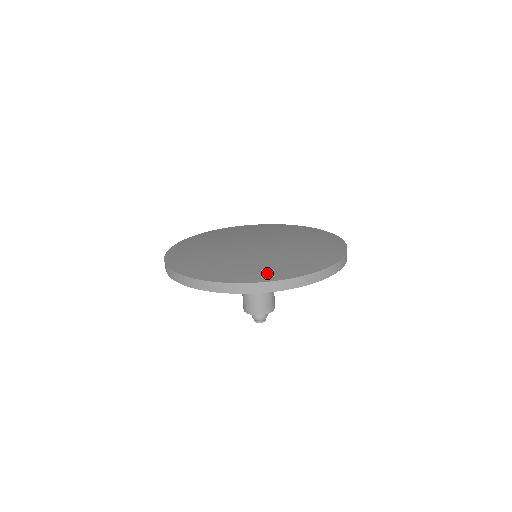
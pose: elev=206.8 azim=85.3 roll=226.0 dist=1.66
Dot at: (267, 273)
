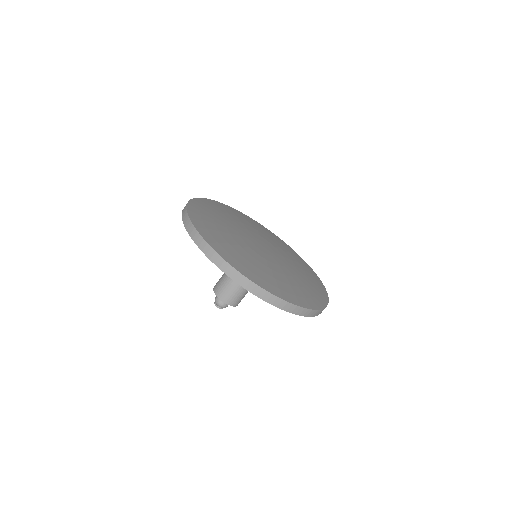
Dot at: (267, 282)
